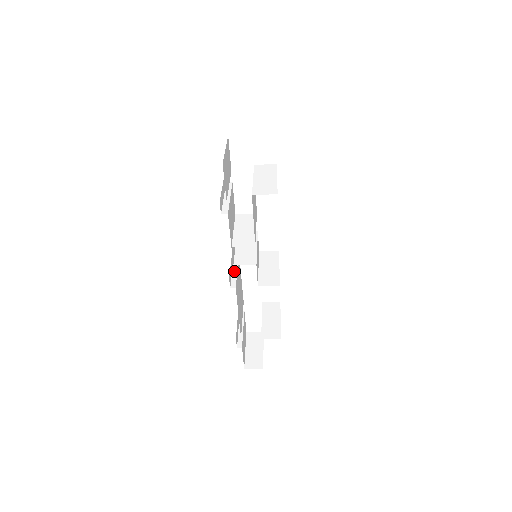
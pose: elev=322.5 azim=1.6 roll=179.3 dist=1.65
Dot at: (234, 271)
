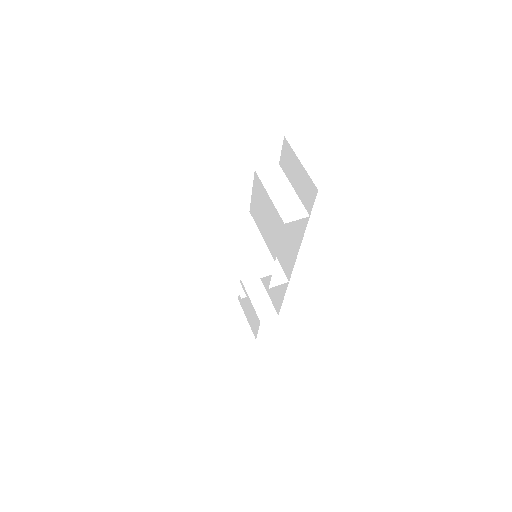
Dot at: occluded
